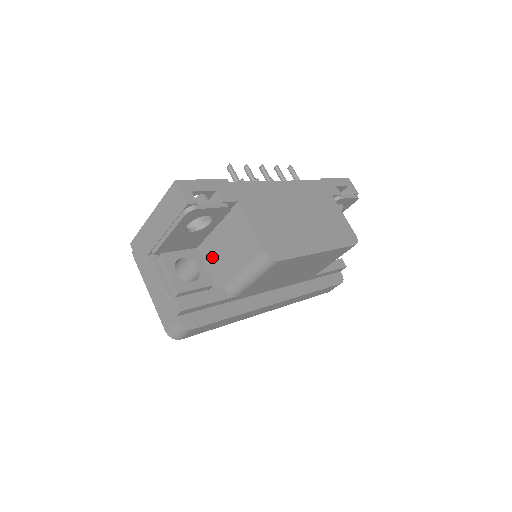
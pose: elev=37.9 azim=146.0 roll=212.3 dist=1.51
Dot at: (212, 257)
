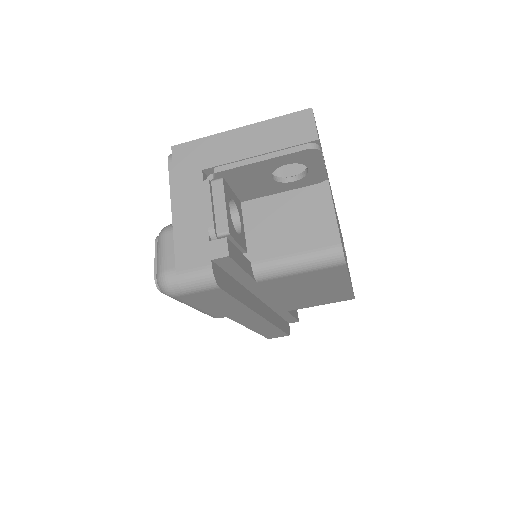
Dot at: (251, 223)
